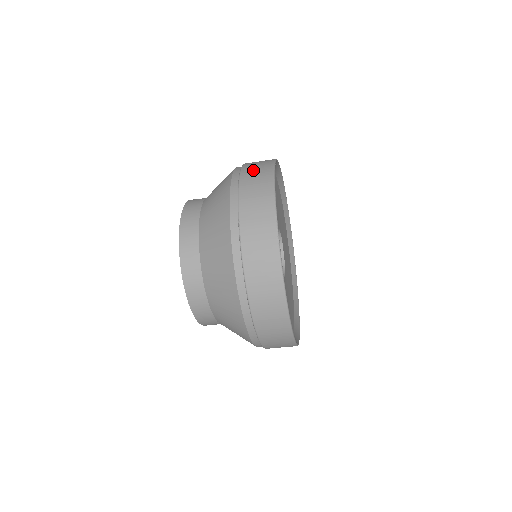
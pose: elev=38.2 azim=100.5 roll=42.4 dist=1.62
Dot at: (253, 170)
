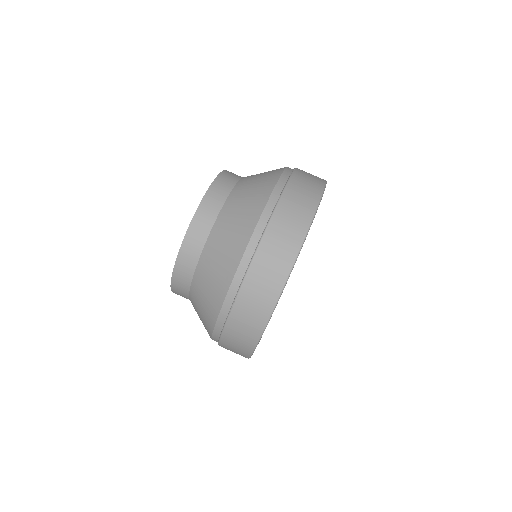
Dot at: occluded
